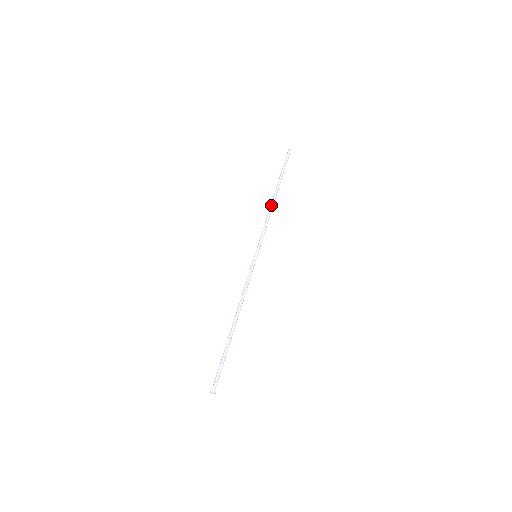
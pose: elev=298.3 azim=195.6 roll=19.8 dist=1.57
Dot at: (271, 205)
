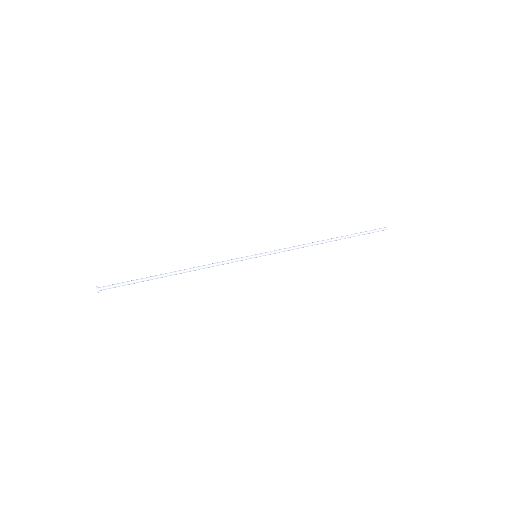
Dot at: (317, 242)
